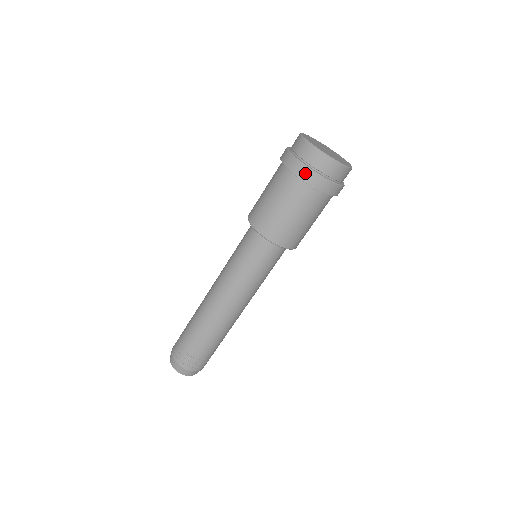
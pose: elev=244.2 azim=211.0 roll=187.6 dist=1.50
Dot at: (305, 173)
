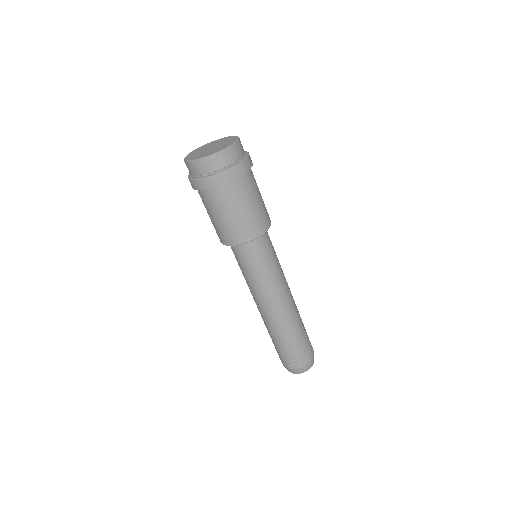
Dot at: (224, 177)
